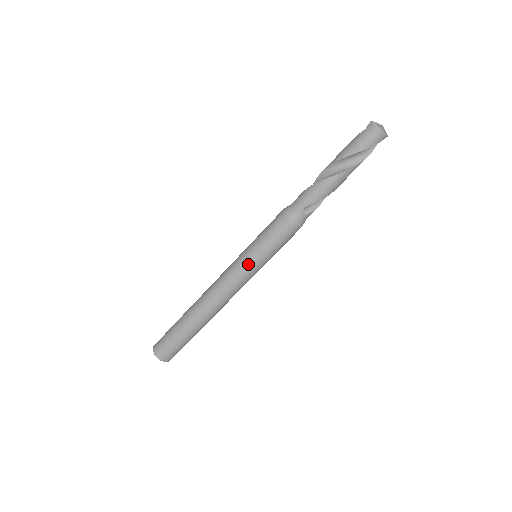
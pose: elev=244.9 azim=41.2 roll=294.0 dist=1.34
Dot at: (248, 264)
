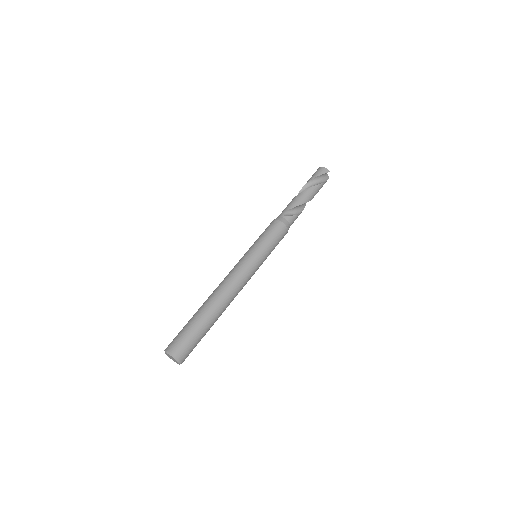
Dot at: (248, 254)
